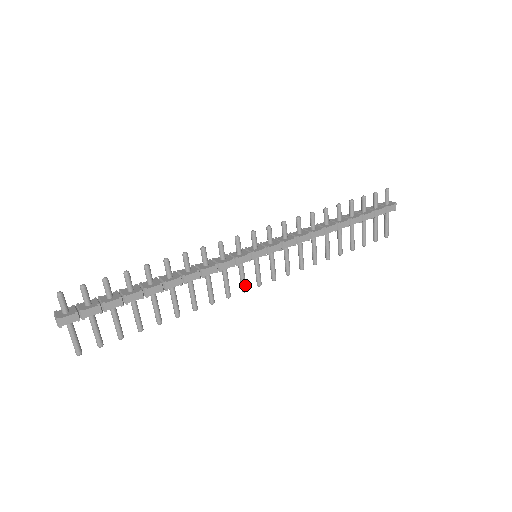
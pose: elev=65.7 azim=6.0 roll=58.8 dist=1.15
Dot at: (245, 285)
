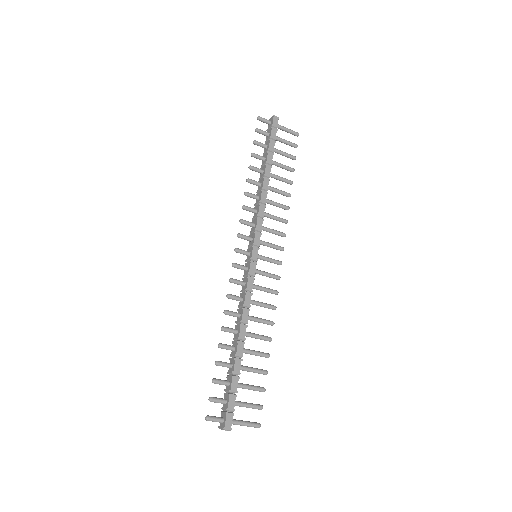
Dot at: (274, 275)
